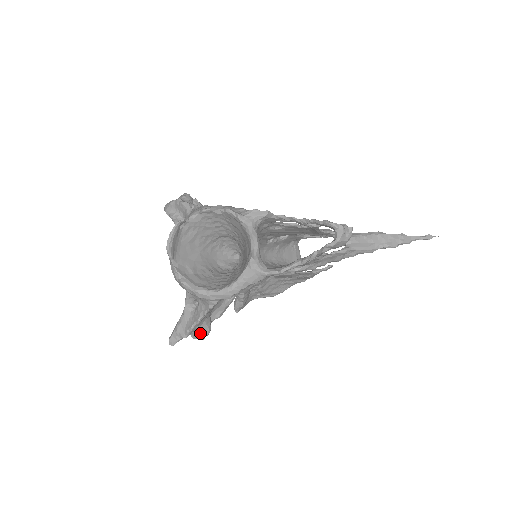
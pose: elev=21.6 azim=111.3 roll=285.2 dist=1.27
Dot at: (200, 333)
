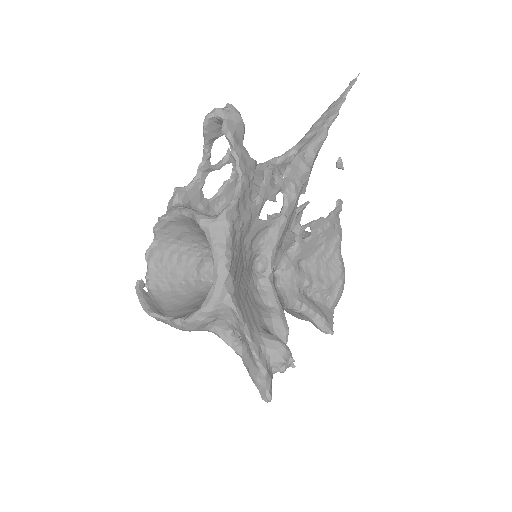
Dot at: (276, 355)
